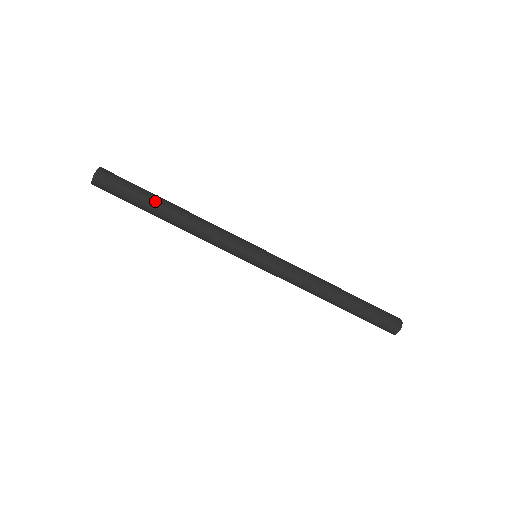
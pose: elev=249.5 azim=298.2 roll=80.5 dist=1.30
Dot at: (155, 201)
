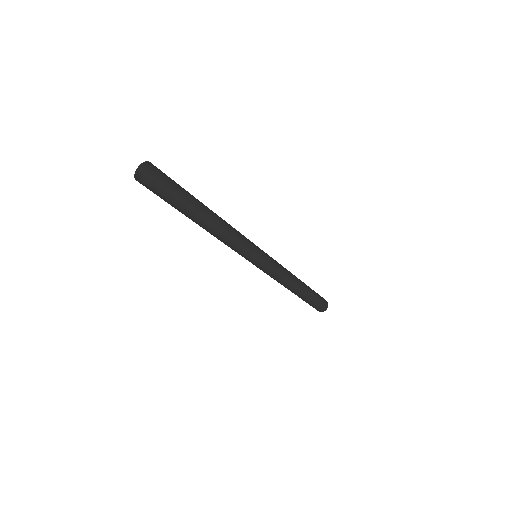
Dot at: (188, 216)
